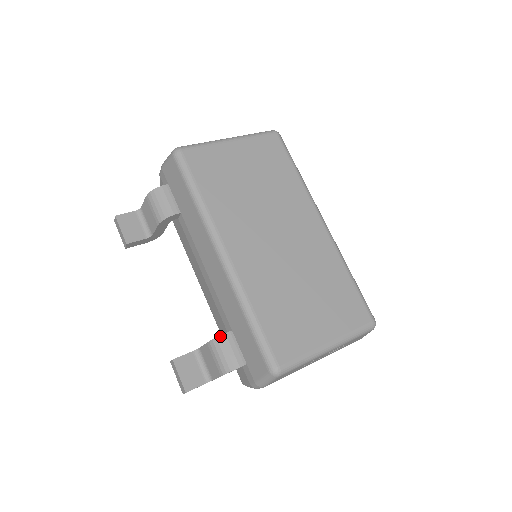
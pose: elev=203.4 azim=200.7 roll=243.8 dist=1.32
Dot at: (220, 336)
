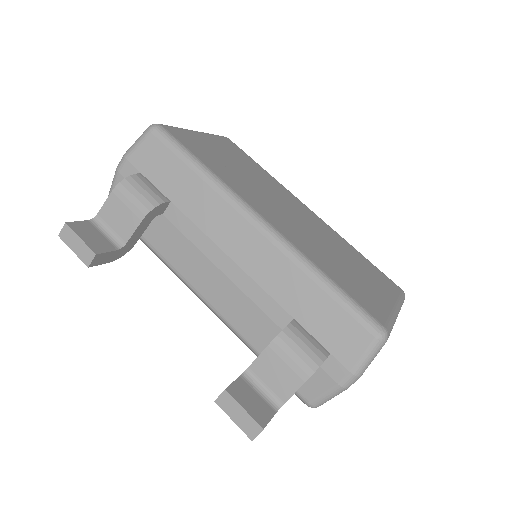
Dot at: (286, 327)
